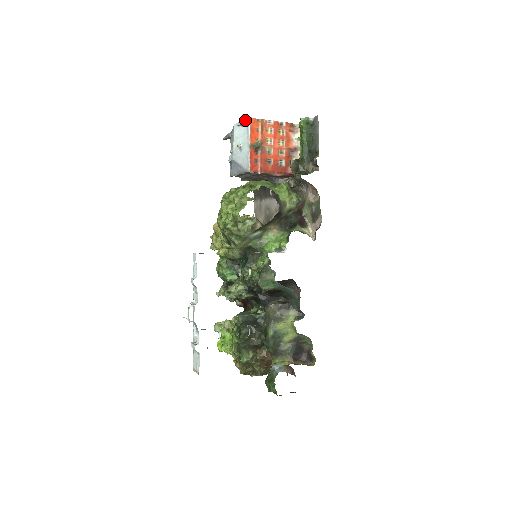
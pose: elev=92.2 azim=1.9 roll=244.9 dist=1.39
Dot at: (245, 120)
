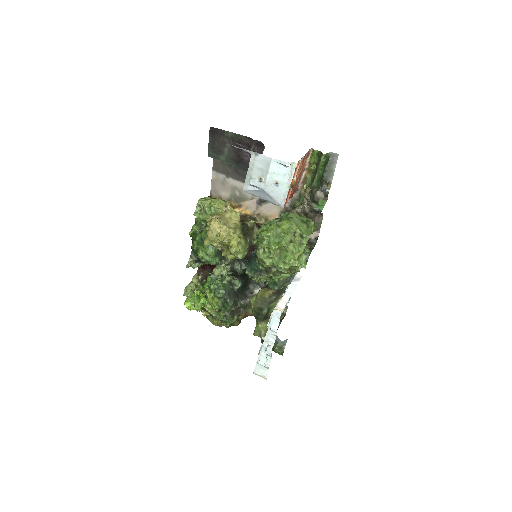
Dot at: (291, 163)
